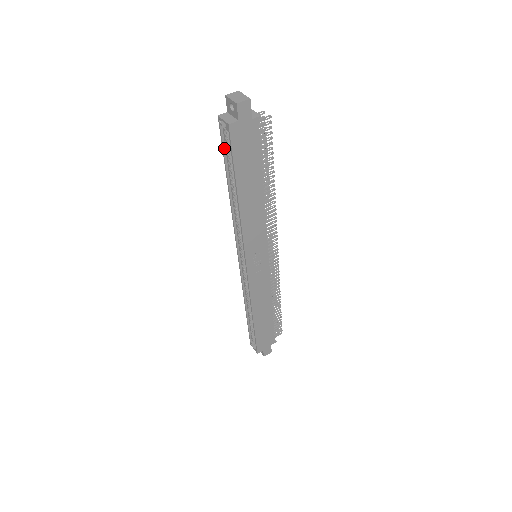
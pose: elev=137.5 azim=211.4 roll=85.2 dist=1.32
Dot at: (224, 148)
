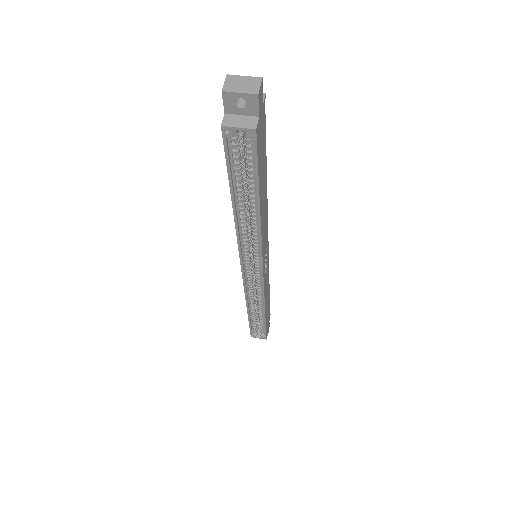
Dot at: (229, 164)
